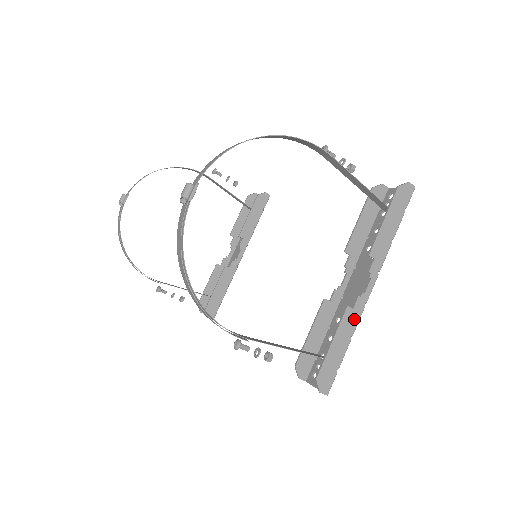
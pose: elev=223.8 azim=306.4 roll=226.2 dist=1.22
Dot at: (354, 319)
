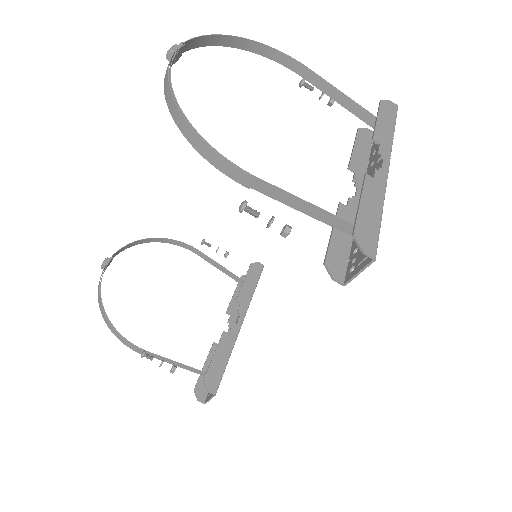
Dot at: (379, 188)
